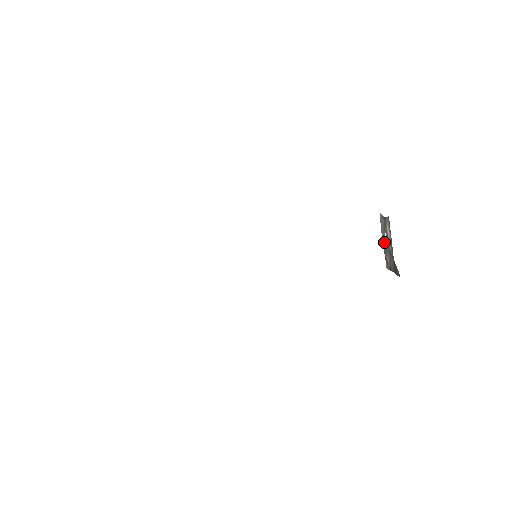
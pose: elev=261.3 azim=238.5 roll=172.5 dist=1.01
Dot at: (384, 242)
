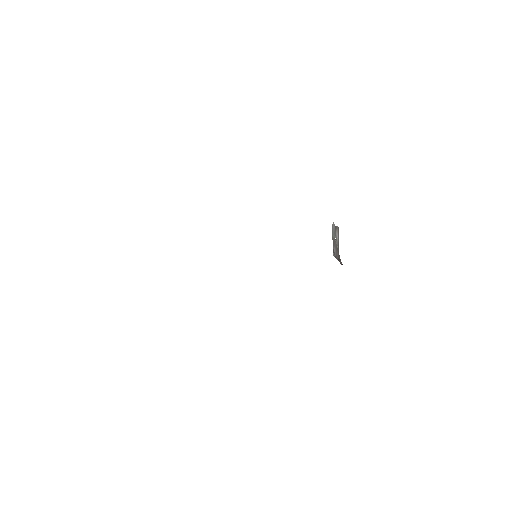
Dot at: (333, 240)
